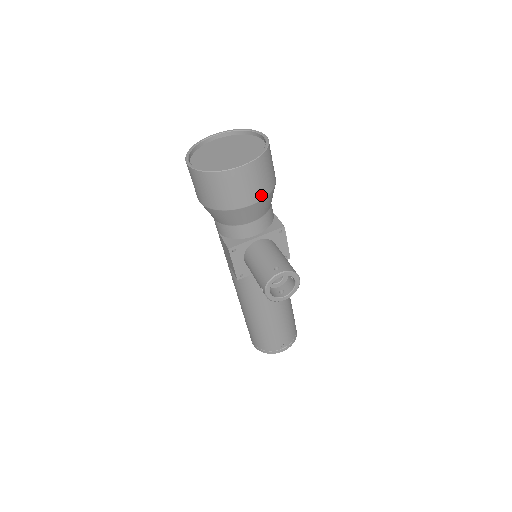
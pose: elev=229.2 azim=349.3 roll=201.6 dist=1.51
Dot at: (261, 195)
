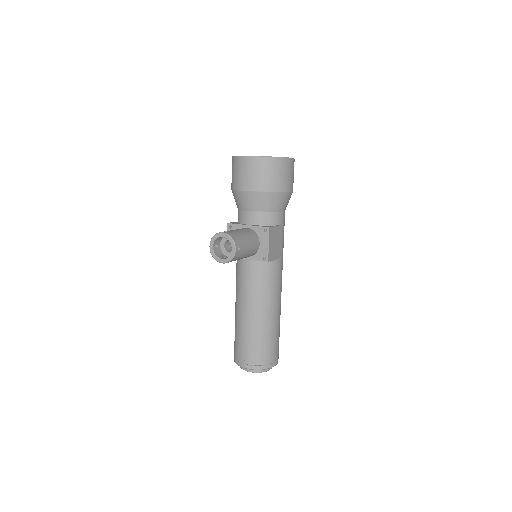
Dot at: (257, 187)
